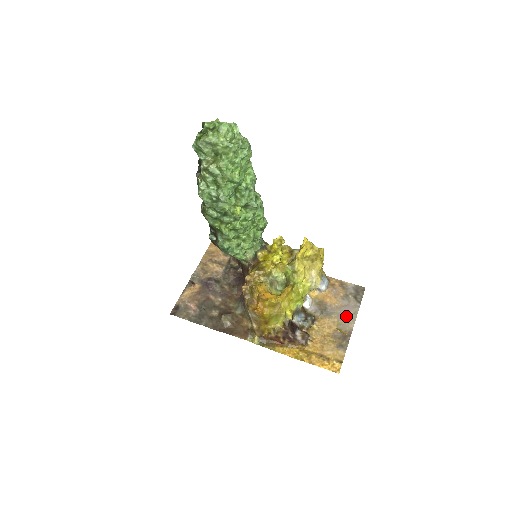
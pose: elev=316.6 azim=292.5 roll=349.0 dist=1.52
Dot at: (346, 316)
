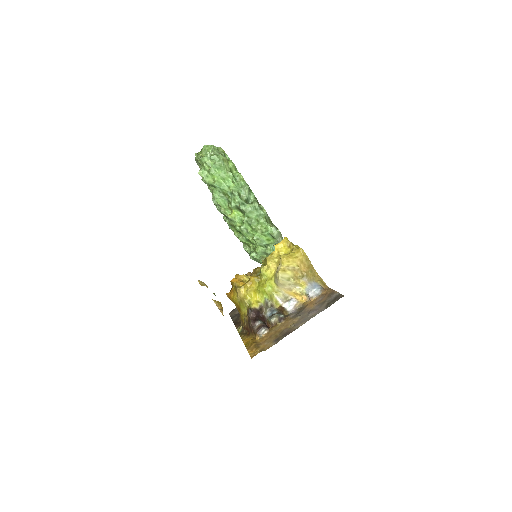
Dot at: (305, 318)
